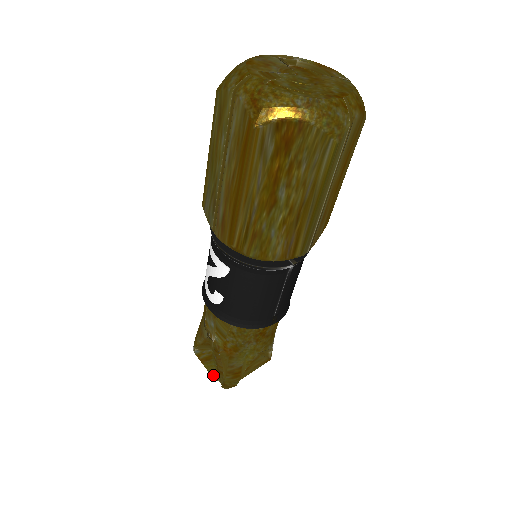
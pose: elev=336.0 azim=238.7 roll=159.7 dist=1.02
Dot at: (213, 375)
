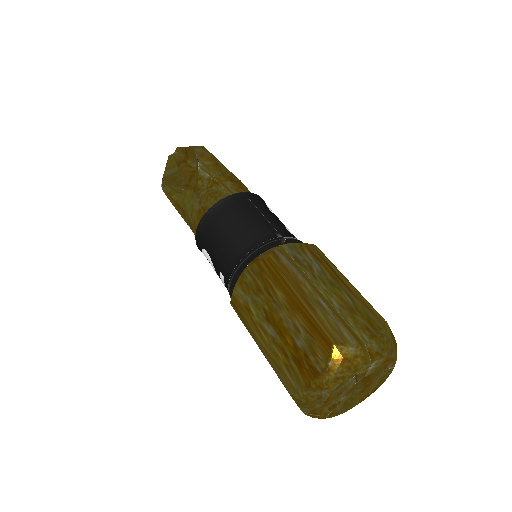
Dot at: occluded
